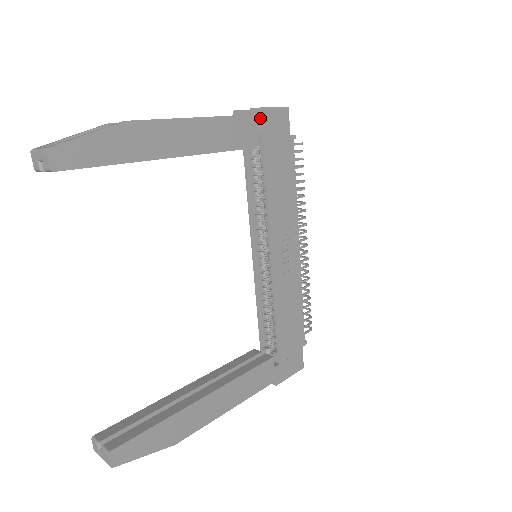
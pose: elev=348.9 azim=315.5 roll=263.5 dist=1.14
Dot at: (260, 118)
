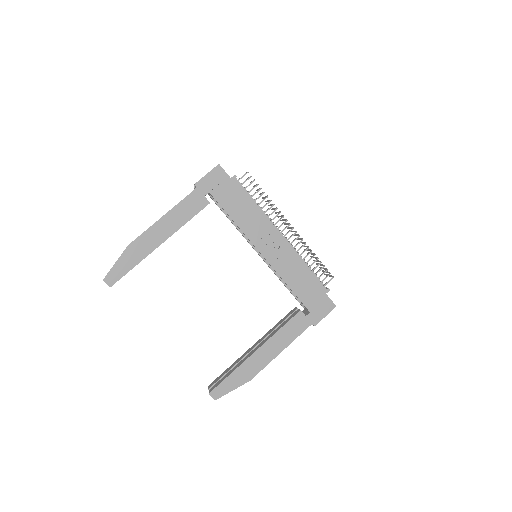
Dot at: (202, 186)
